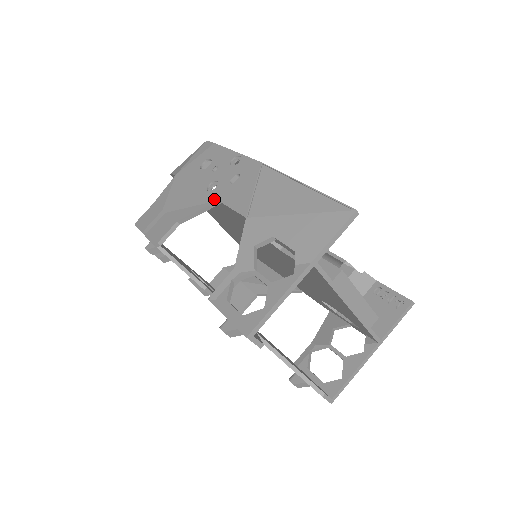
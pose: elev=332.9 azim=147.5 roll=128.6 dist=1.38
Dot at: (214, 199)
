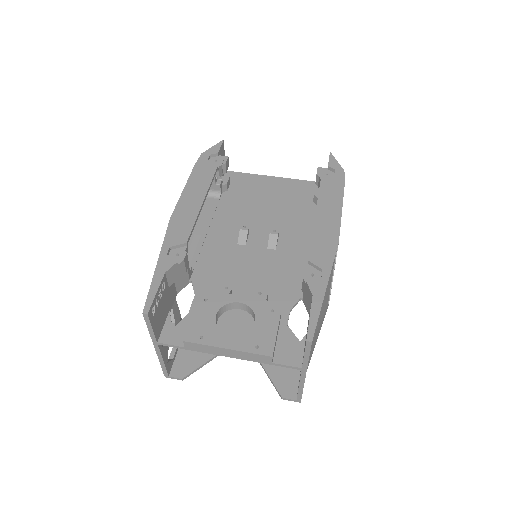
Dot at: occluded
